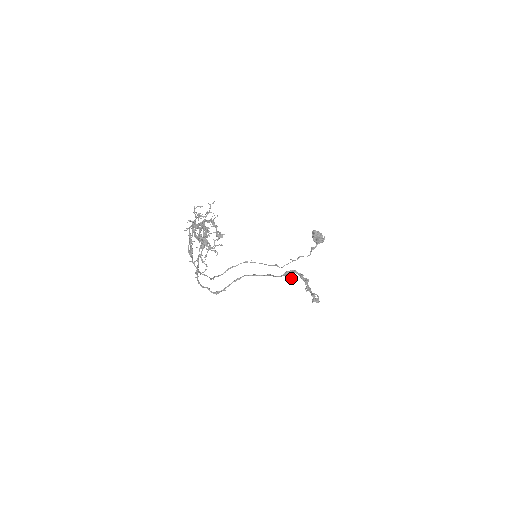
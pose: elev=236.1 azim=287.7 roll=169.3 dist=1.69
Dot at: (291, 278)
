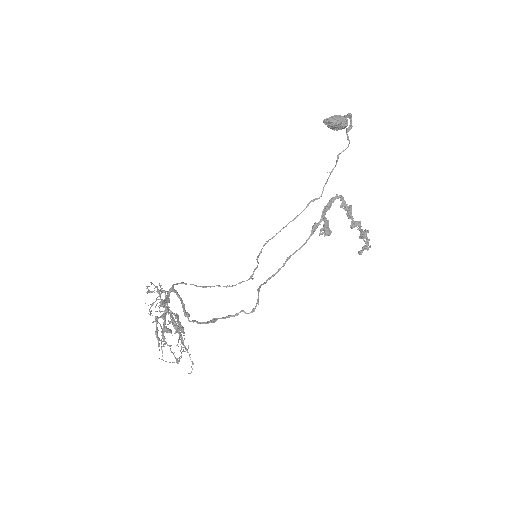
Dot at: (322, 233)
